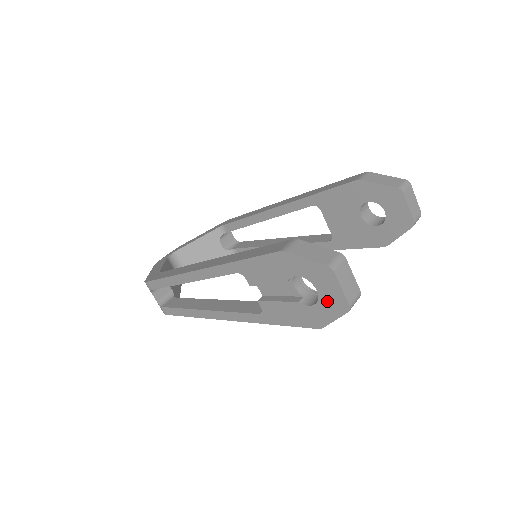
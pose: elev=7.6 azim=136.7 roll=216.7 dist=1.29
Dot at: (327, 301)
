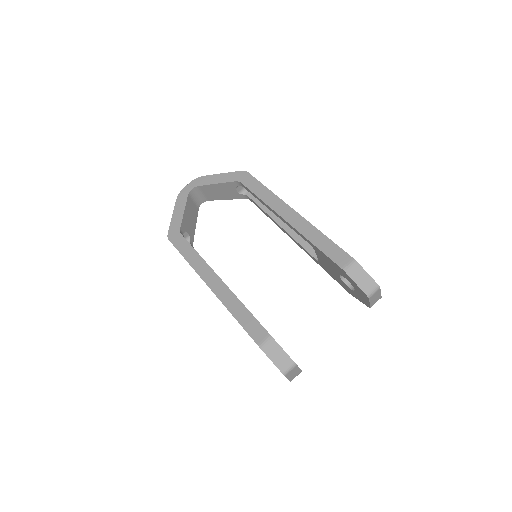
Dot at: occluded
